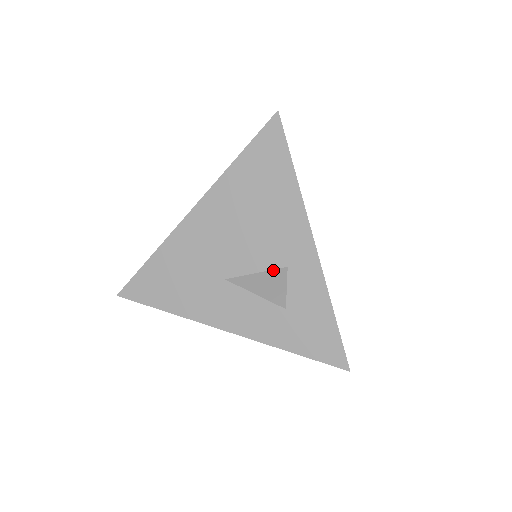
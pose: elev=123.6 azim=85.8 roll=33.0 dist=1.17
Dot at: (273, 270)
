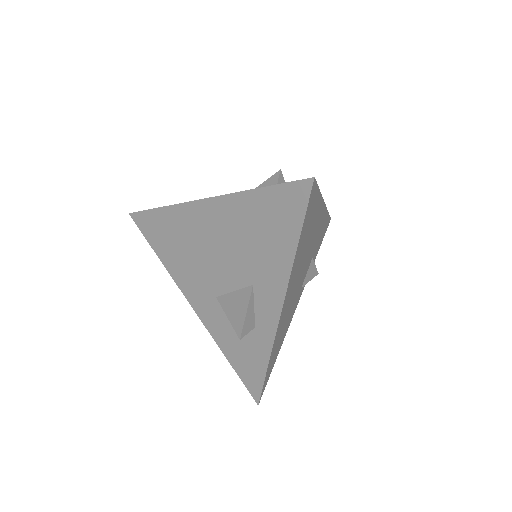
Dot at: occluded
